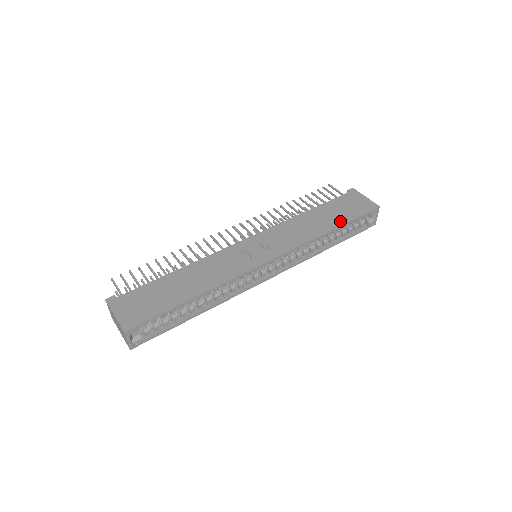
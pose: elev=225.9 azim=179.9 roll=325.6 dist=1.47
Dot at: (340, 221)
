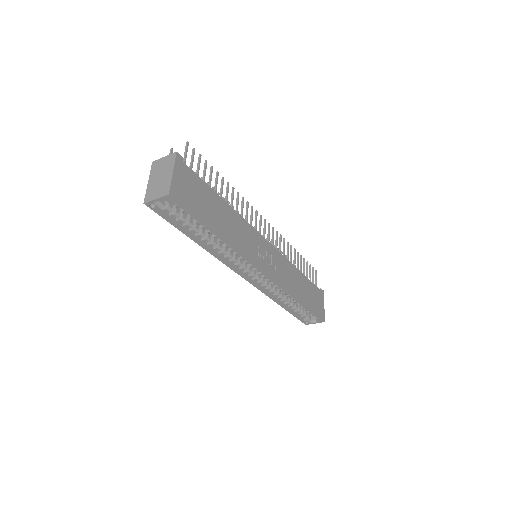
Dot at: (307, 302)
